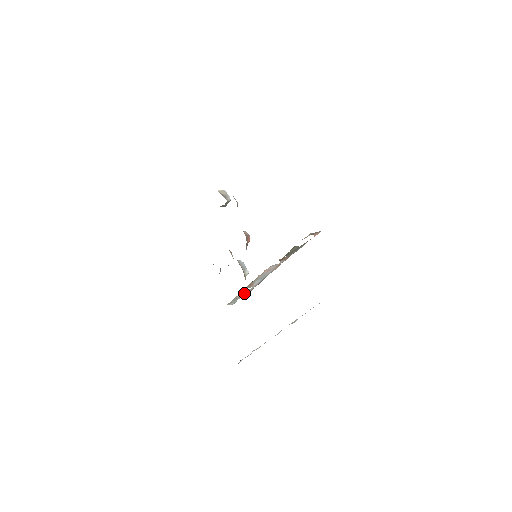
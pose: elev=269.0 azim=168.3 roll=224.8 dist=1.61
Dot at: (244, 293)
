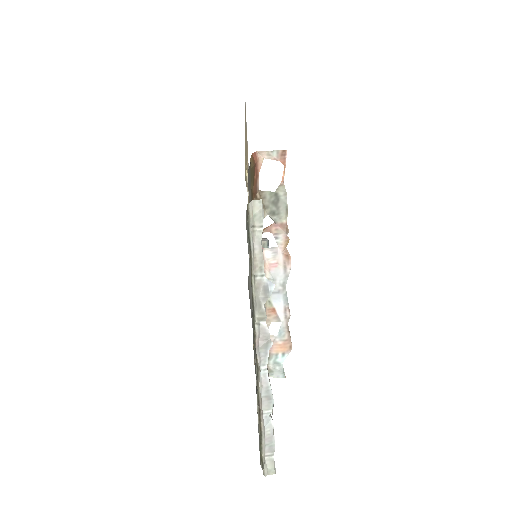
Dot at: (278, 340)
